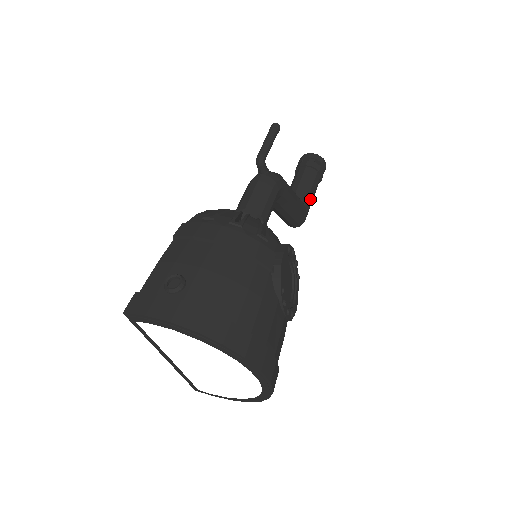
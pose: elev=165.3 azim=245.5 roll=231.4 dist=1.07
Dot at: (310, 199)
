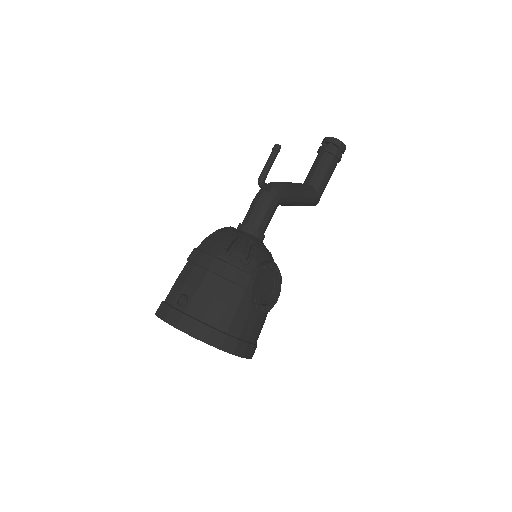
Dot at: (324, 184)
